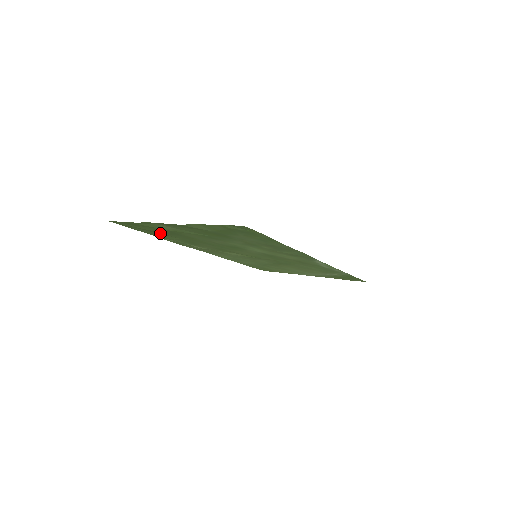
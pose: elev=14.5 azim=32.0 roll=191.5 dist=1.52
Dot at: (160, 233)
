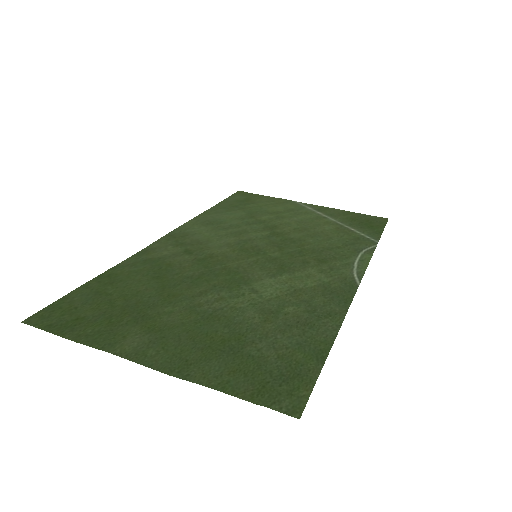
Dot at: (114, 297)
